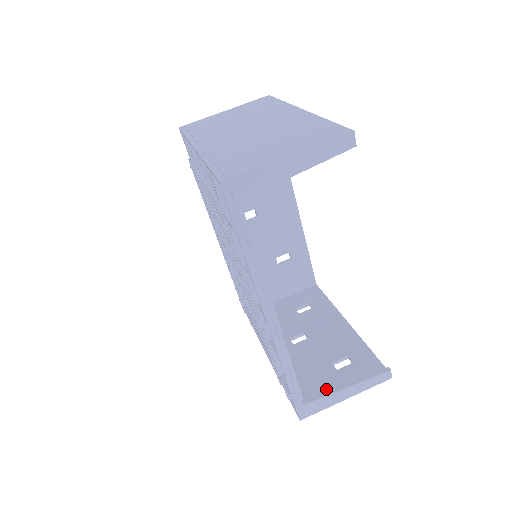
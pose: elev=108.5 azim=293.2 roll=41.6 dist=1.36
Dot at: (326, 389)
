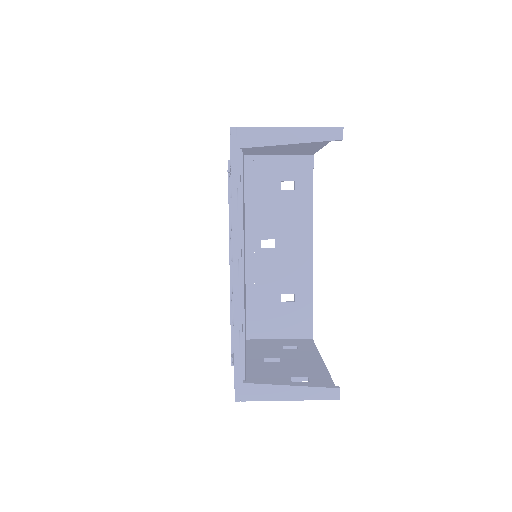
Dot at: occluded
